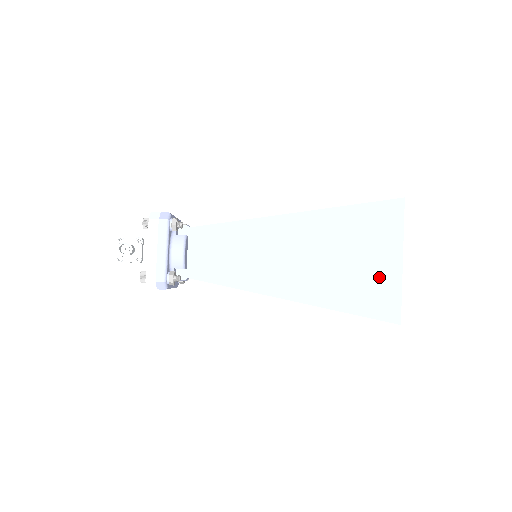
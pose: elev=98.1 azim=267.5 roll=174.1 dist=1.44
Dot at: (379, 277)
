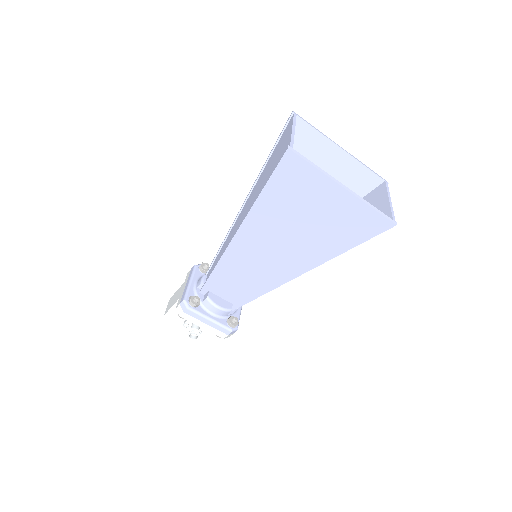
Dot at: (342, 213)
